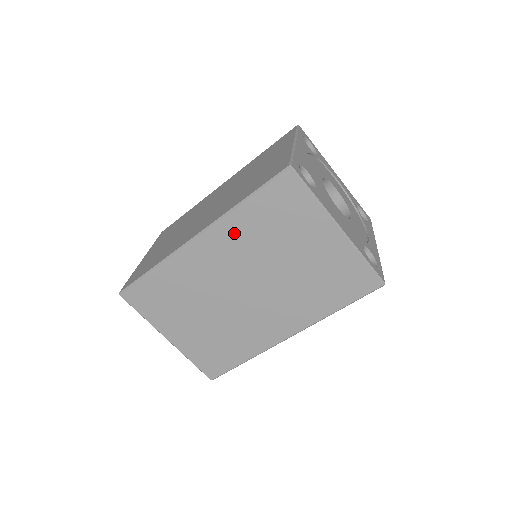
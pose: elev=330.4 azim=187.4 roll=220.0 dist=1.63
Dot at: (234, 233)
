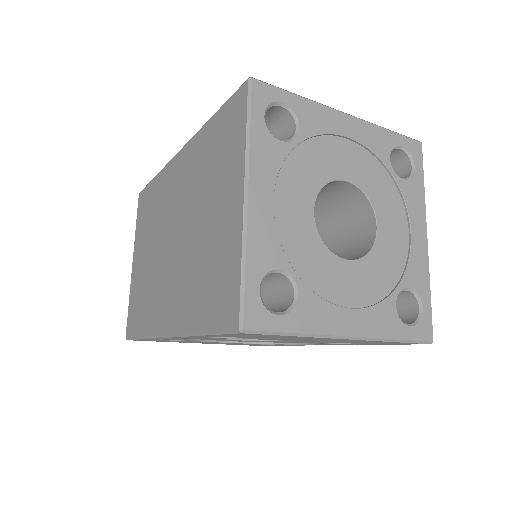
Dot at: (194, 157)
